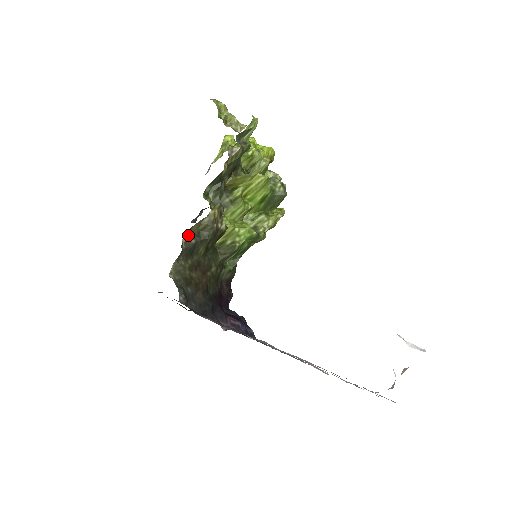
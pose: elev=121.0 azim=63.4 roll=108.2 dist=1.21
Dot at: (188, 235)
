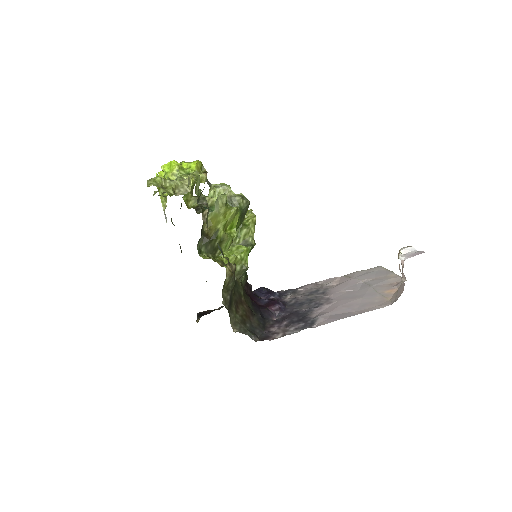
Dot at: (223, 297)
